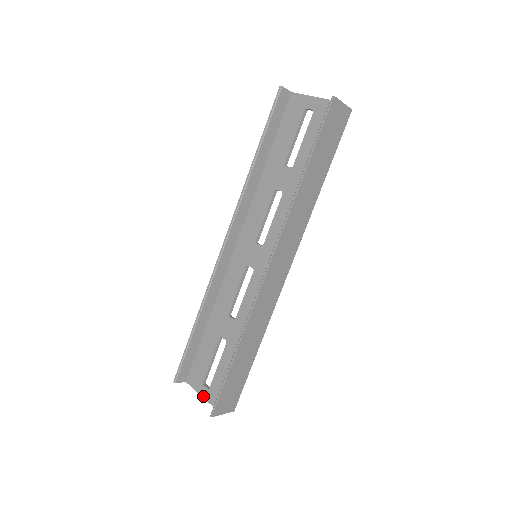
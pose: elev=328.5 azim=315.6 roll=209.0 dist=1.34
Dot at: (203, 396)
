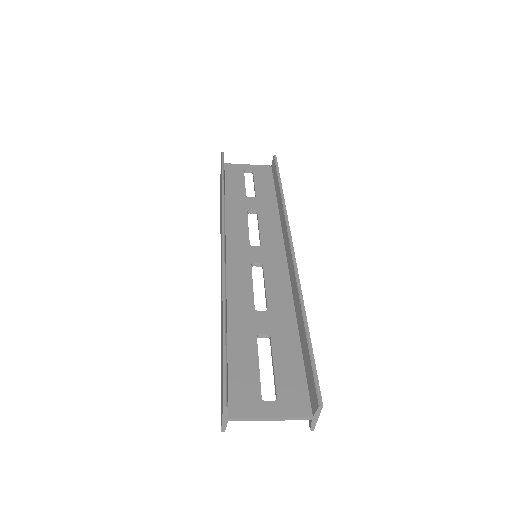
Dot at: (273, 415)
